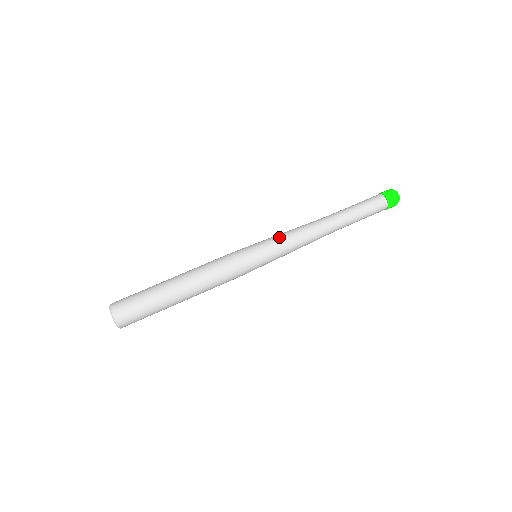
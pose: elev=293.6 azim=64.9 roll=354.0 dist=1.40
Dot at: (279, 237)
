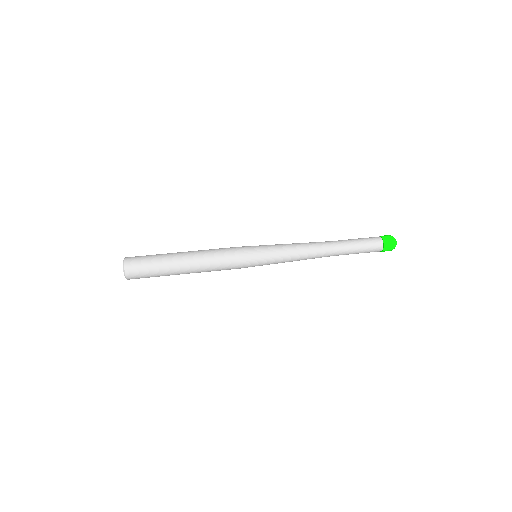
Dot at: occluded
